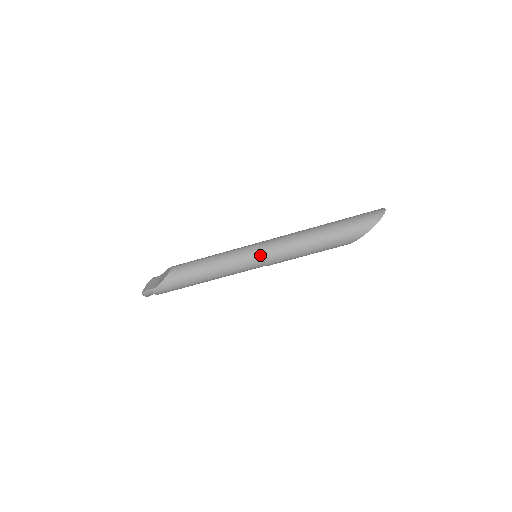
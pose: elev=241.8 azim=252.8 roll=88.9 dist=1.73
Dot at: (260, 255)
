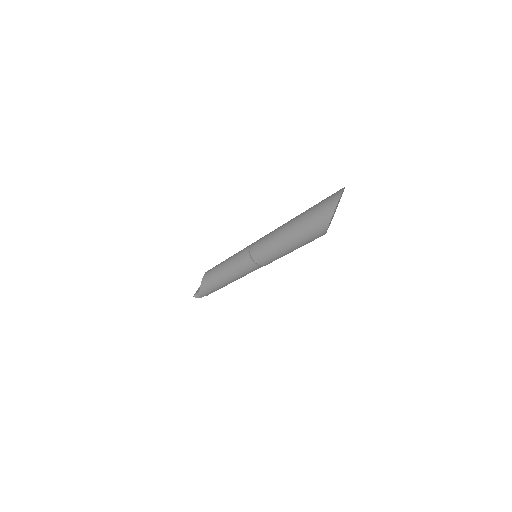
Dot at: (251, 258)
